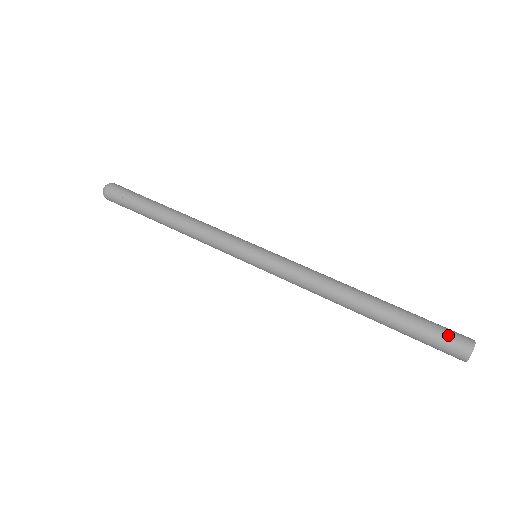
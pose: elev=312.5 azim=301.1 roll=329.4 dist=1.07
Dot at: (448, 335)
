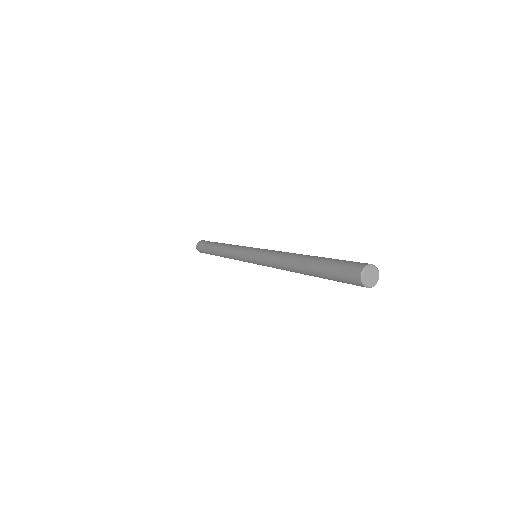
Dot at: occluded
